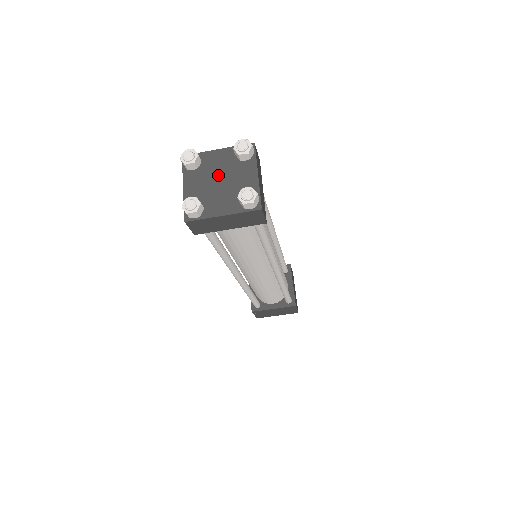
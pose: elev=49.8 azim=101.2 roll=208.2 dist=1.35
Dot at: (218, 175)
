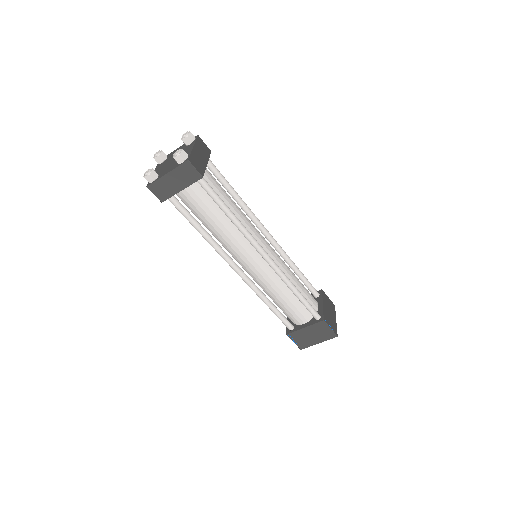
Dot at: (173, 158)
